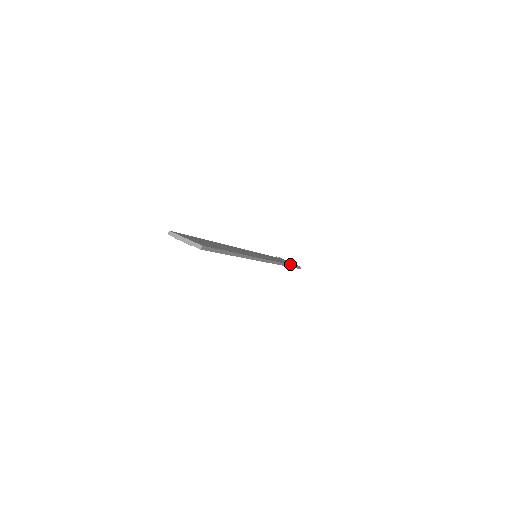
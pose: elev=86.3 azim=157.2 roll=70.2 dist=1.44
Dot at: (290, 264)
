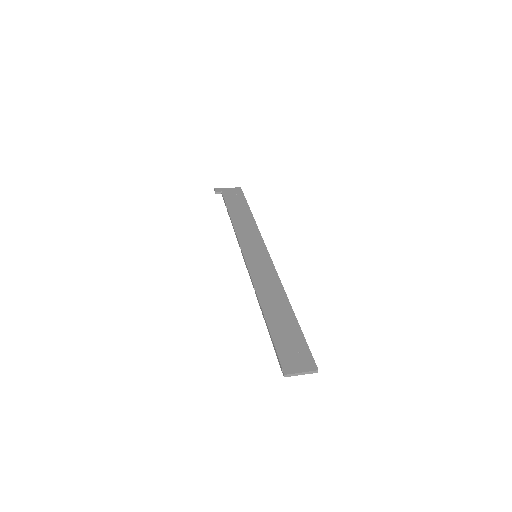
Dot at: (248, 208)
